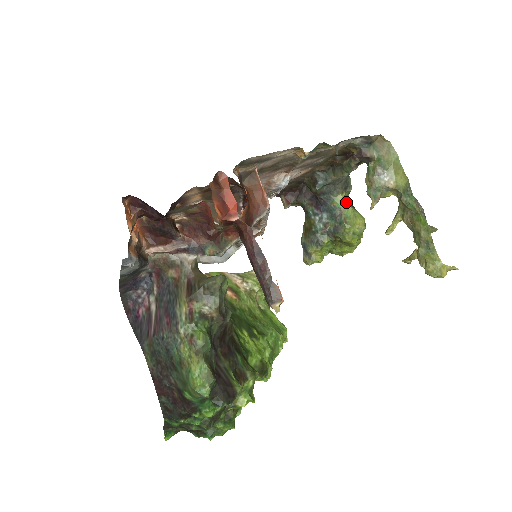
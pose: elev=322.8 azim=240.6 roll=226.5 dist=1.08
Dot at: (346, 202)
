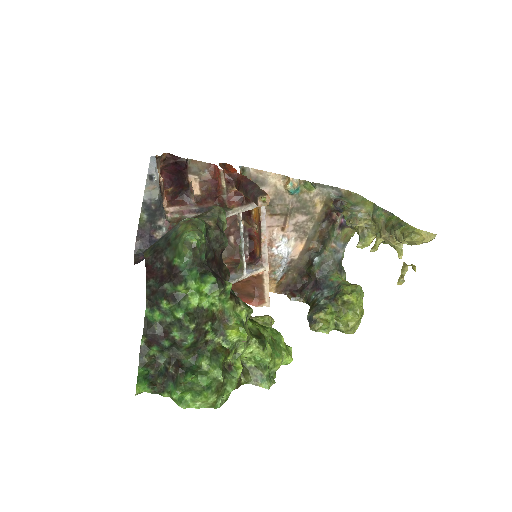
Dot at: (342, 279)
